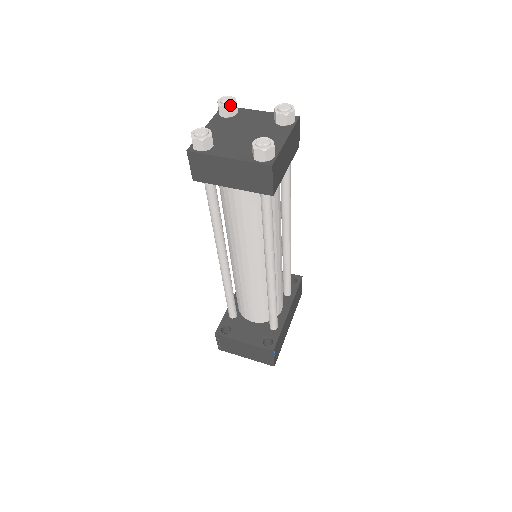
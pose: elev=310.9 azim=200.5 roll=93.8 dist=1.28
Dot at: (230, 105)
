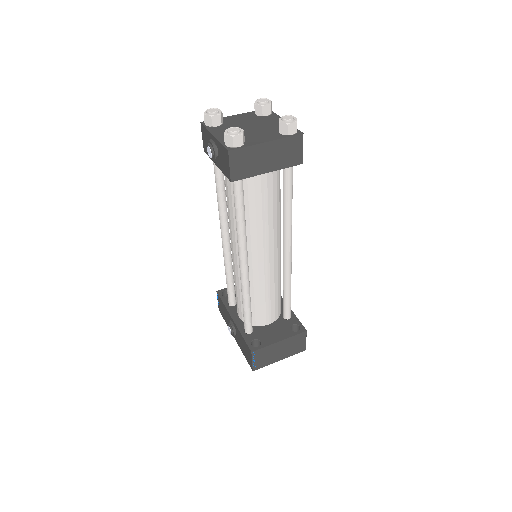
Dot at: (221, 113)
